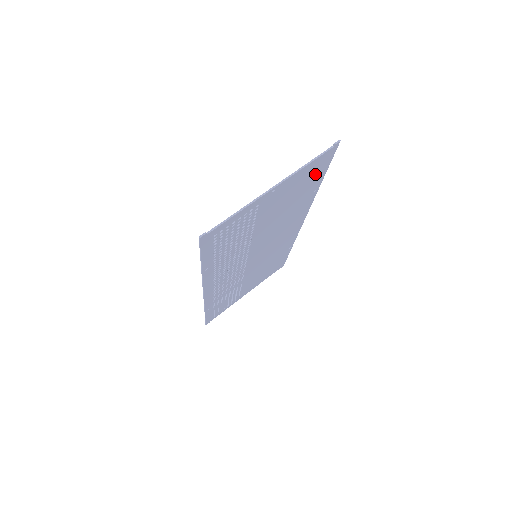
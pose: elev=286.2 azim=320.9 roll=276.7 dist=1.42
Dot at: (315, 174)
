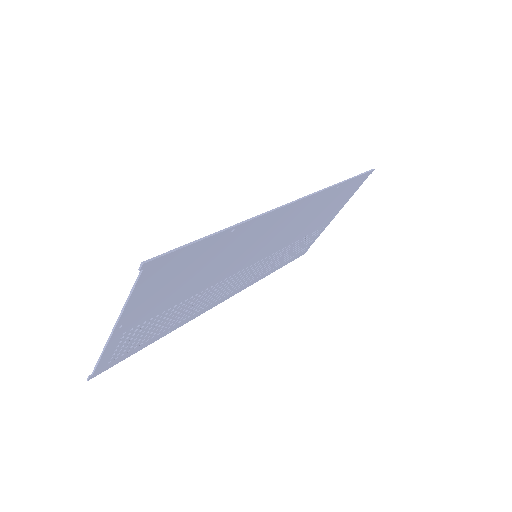
Dot at: (179, 263)
